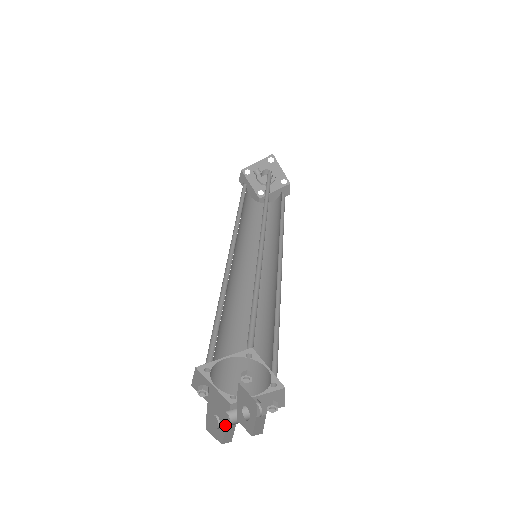
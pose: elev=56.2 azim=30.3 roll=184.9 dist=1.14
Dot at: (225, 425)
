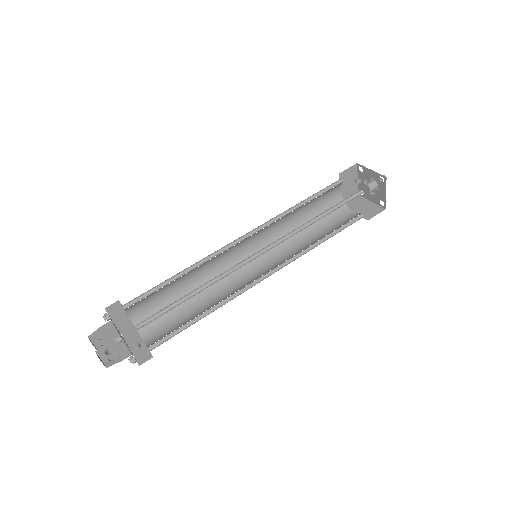
Dot at: occluded
